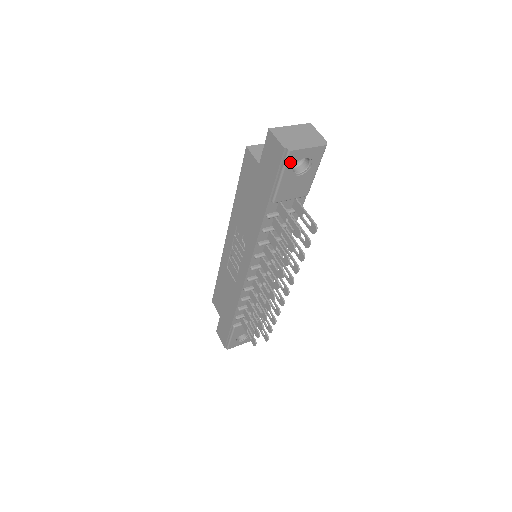
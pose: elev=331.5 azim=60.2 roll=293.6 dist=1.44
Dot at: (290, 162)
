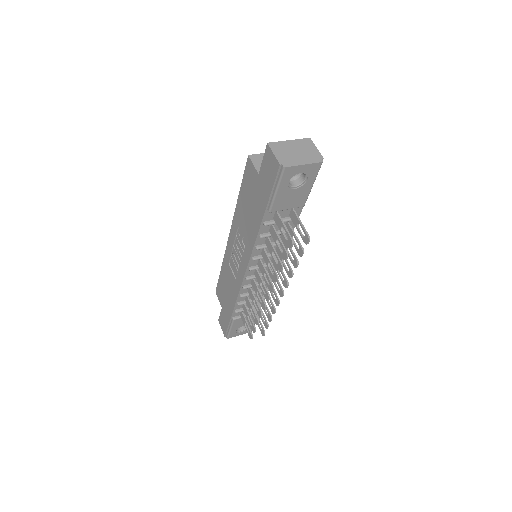
Dot at: (285, 177)
